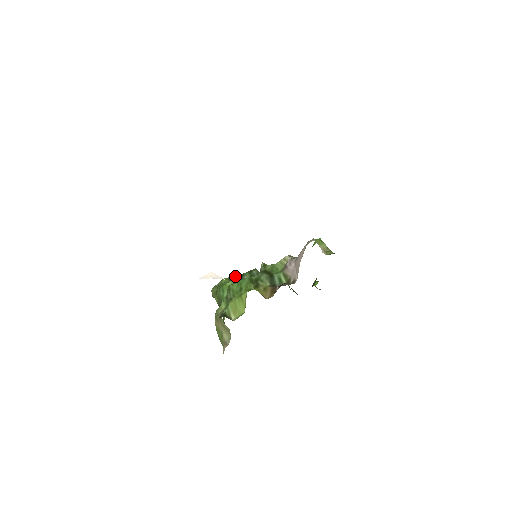
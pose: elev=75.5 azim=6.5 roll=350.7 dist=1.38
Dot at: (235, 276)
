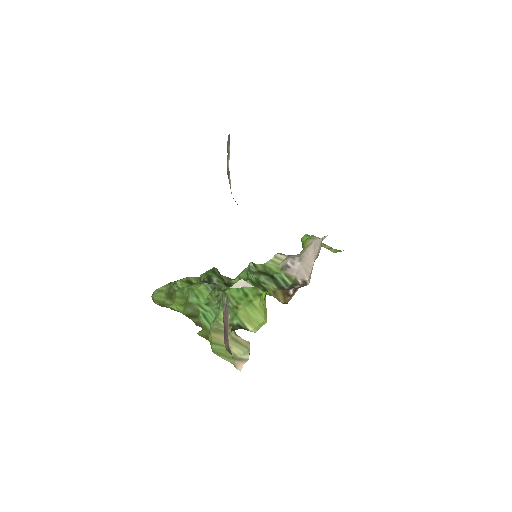
Dot at: (189, 277)
